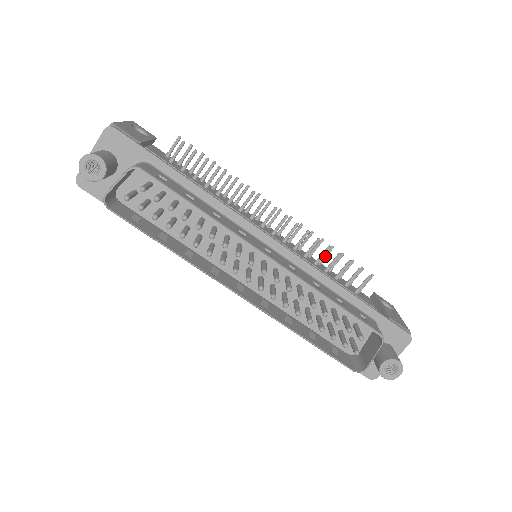
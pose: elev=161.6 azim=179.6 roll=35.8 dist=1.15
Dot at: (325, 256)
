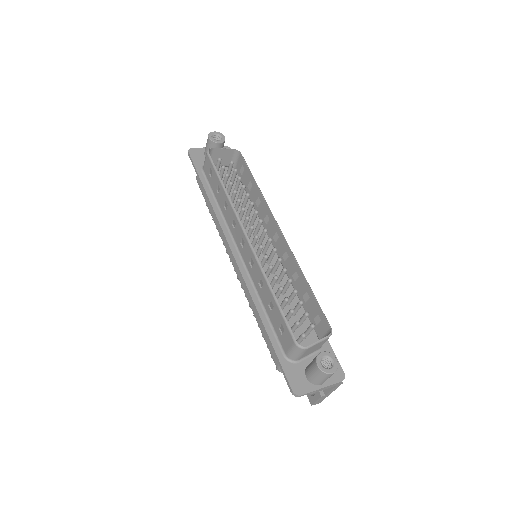
Dot at: occluded
